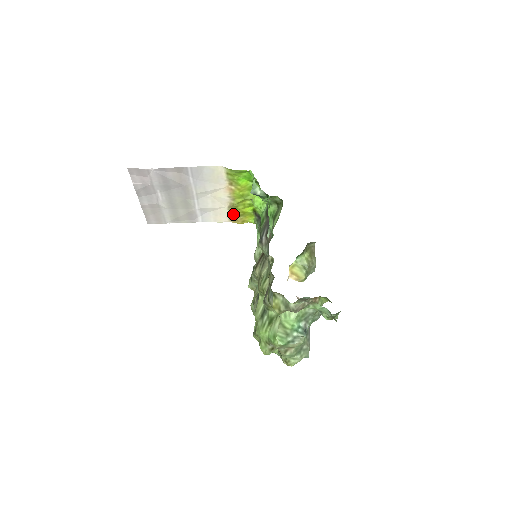
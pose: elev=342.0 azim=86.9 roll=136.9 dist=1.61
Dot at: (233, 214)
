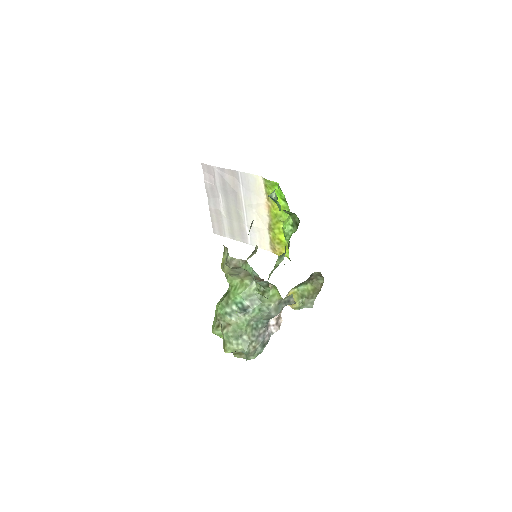
Dot at: (272, 240)
